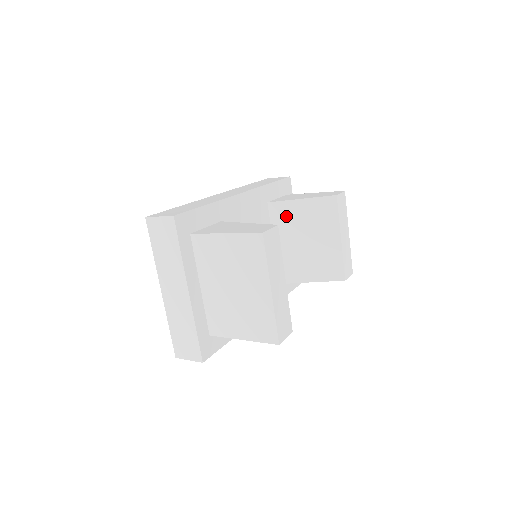
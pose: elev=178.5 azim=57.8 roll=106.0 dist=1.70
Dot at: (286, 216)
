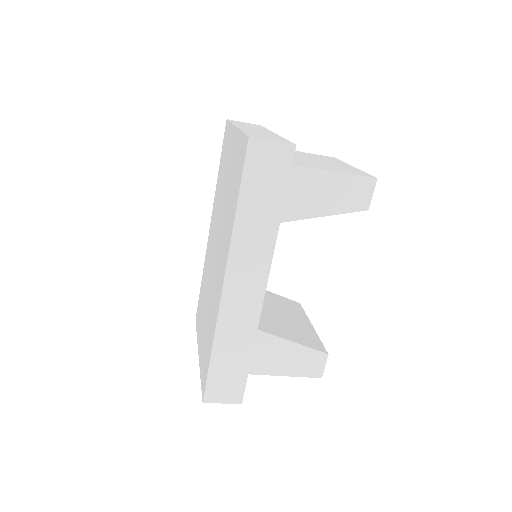
Dot at: occluded
